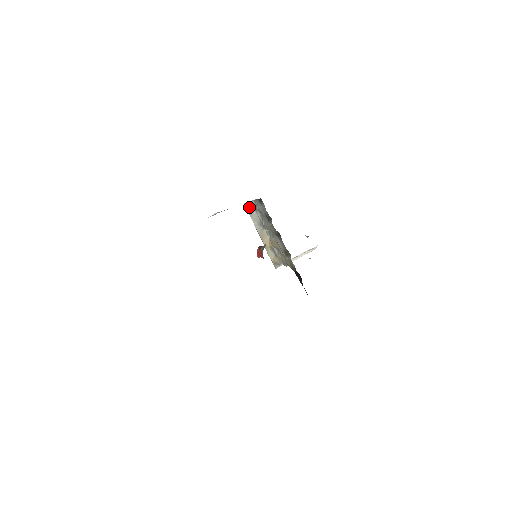
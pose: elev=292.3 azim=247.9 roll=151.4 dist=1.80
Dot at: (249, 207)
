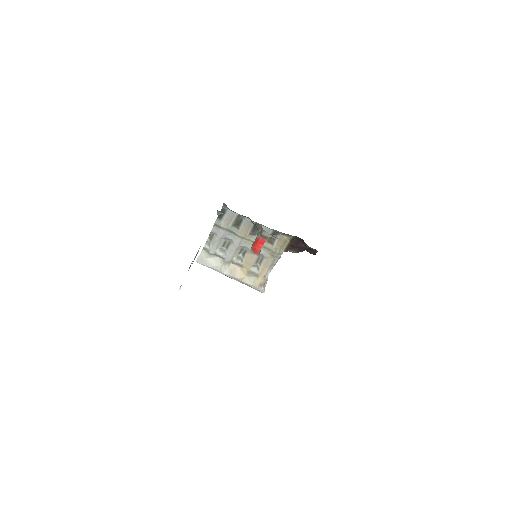
Dot at: (203, 260)
